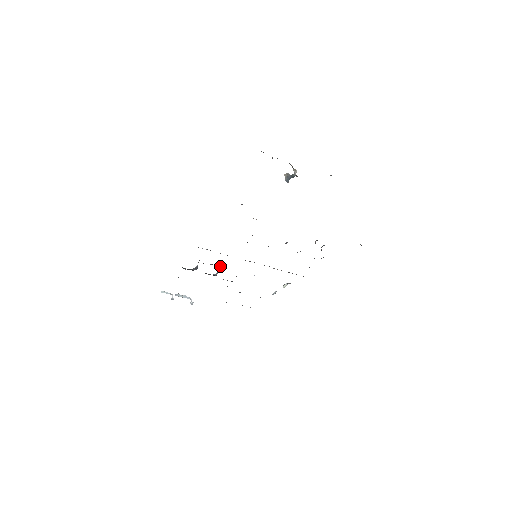
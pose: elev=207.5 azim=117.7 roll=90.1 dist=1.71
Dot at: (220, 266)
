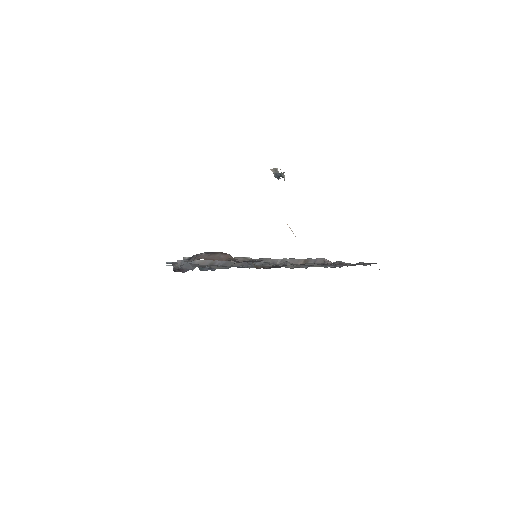
Dot at: occluded
